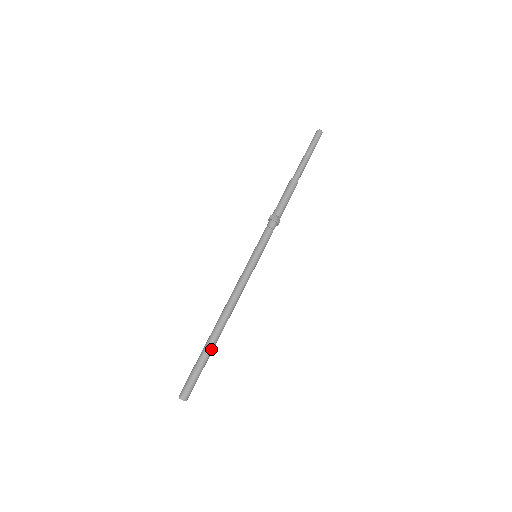
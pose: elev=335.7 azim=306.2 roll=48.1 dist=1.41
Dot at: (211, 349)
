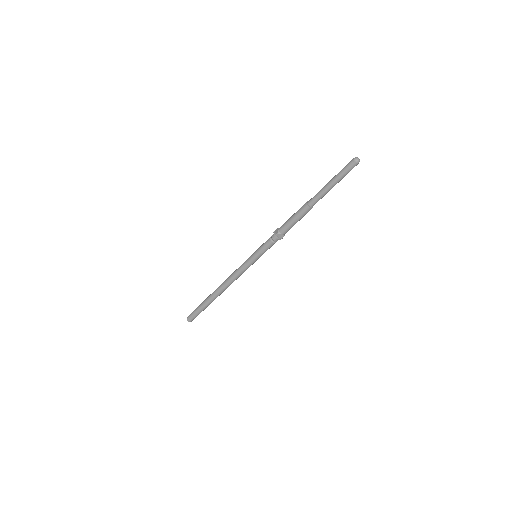
Dot at: (208, 302)
